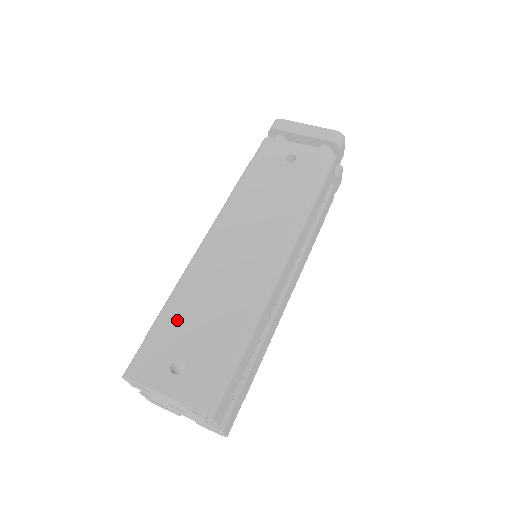
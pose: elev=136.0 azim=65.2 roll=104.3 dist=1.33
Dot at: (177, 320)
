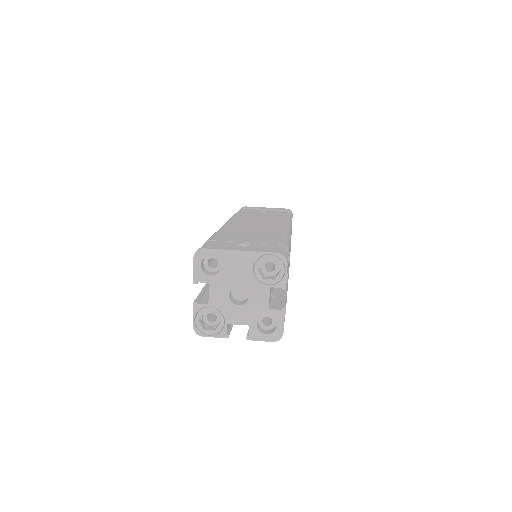
Dot at: (228, 236)
